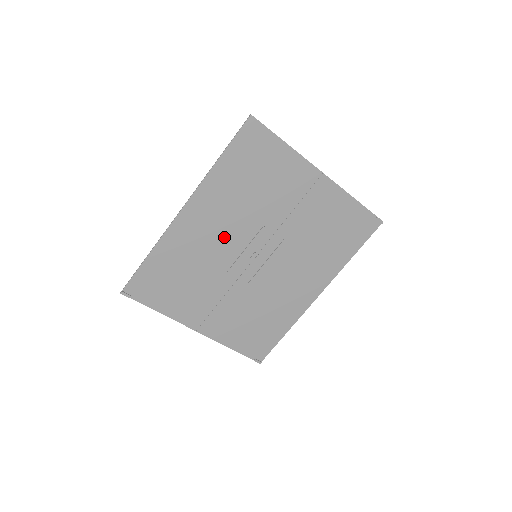
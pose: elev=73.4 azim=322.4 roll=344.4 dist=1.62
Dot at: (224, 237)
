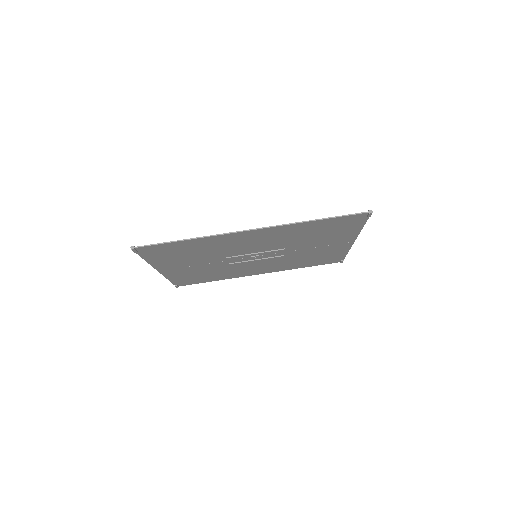
Dot at: (253, 246)
